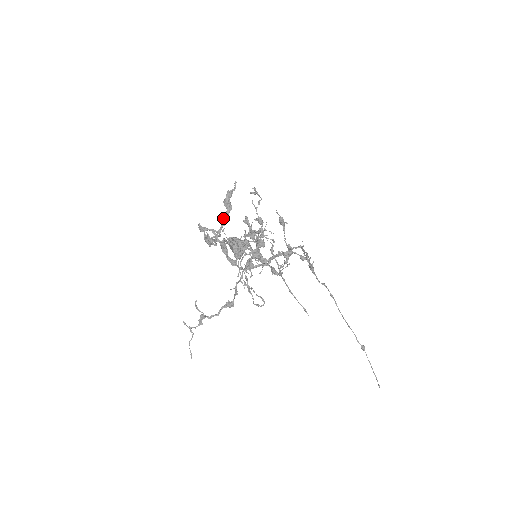
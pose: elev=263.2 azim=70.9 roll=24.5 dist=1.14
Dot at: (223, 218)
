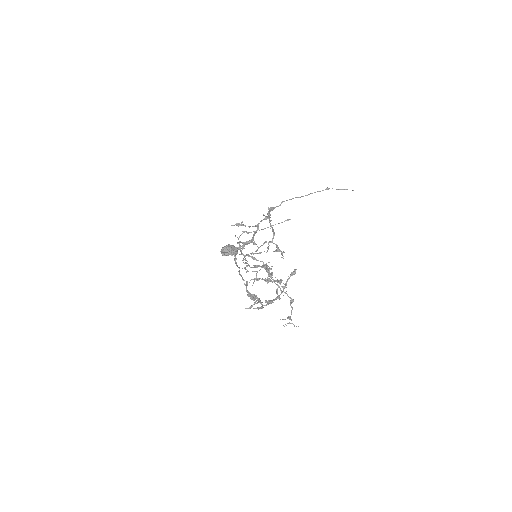
Dot at: occluded
